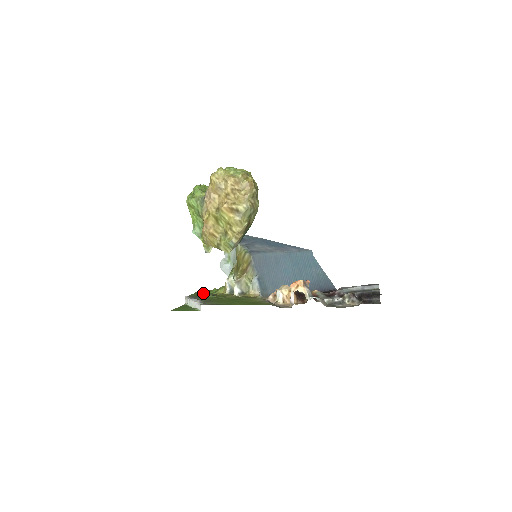
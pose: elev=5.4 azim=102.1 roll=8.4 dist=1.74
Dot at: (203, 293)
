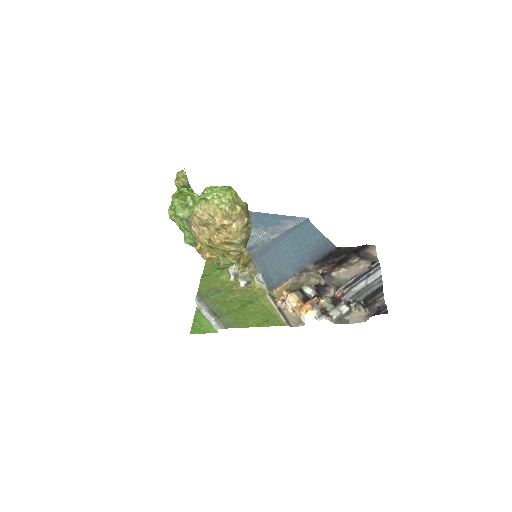
Dot at: (208, 280)
